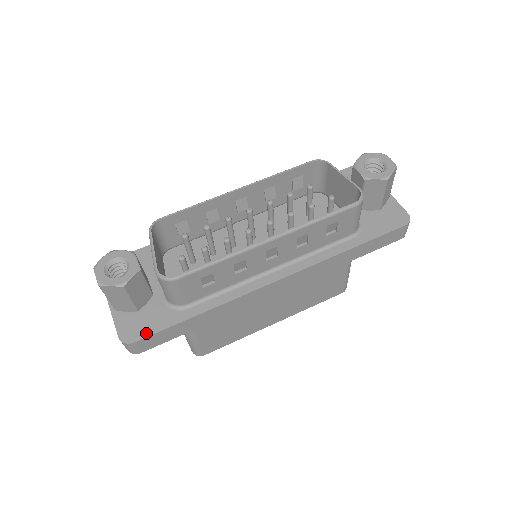
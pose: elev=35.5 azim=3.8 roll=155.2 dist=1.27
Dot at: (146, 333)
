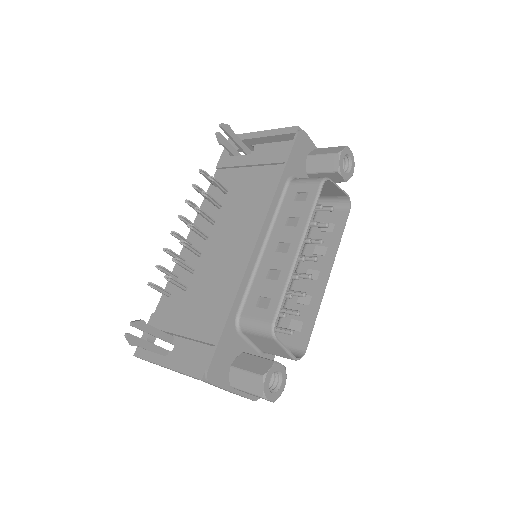
Dot at: occluded
